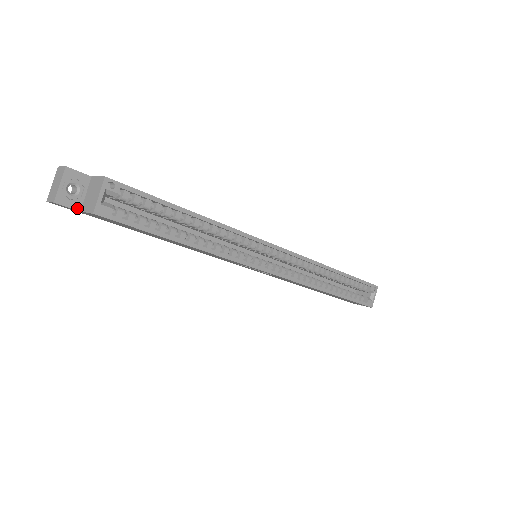
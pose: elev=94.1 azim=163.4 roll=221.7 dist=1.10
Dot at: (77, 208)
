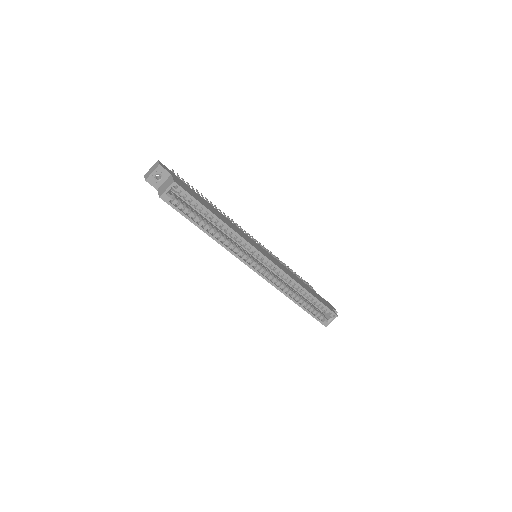
Dot at: (156, 188)
